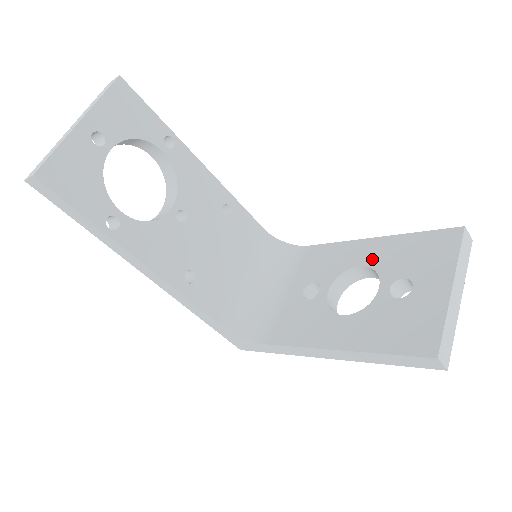
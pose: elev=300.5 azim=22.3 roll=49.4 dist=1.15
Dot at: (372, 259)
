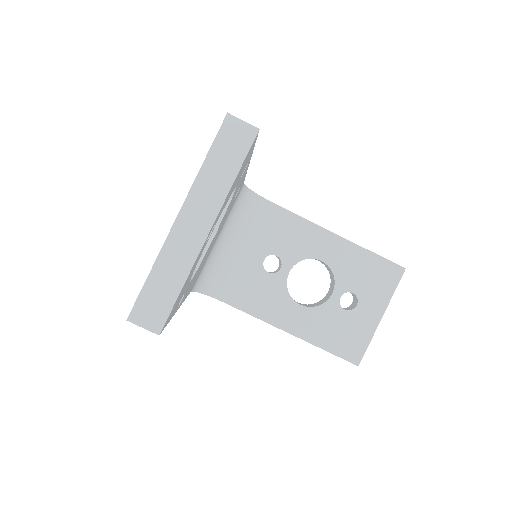
Dot at: (333, 260)
